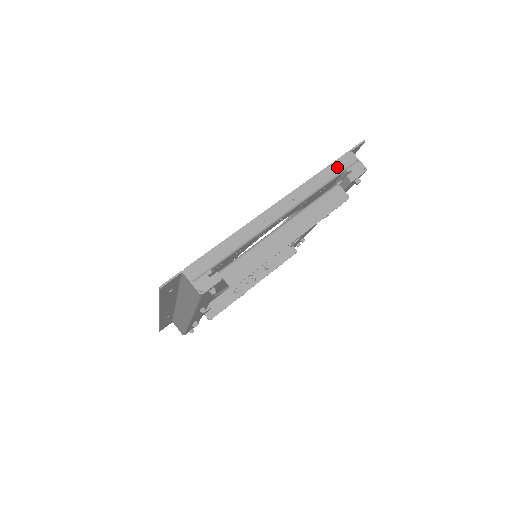
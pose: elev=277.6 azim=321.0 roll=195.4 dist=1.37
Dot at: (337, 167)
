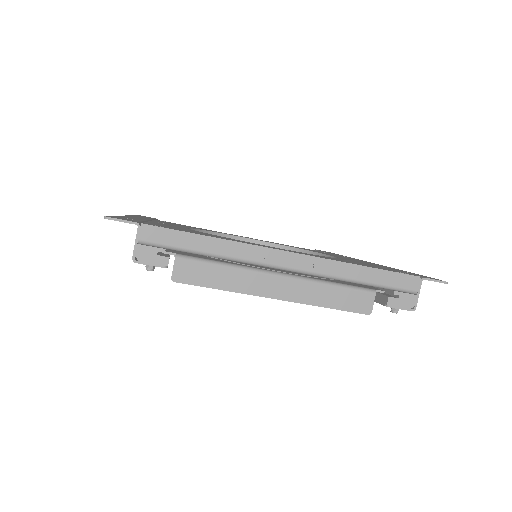
Dot at: (390, 280)
